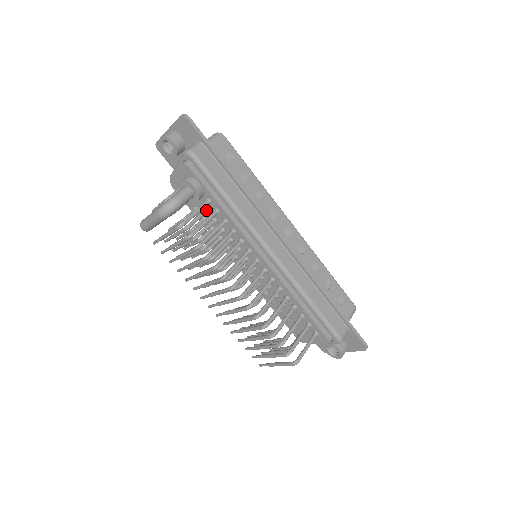
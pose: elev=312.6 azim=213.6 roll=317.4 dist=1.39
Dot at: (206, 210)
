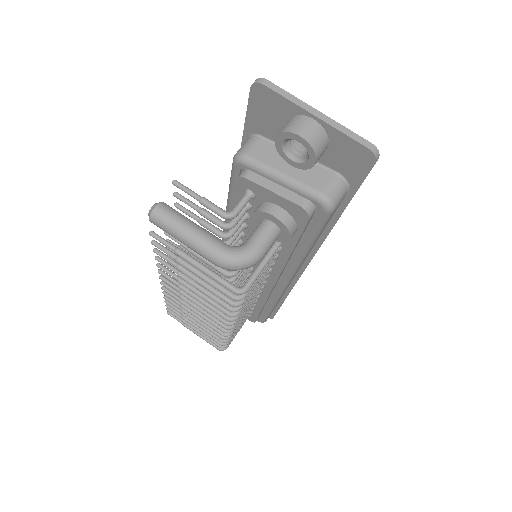
Dot at: occluded
